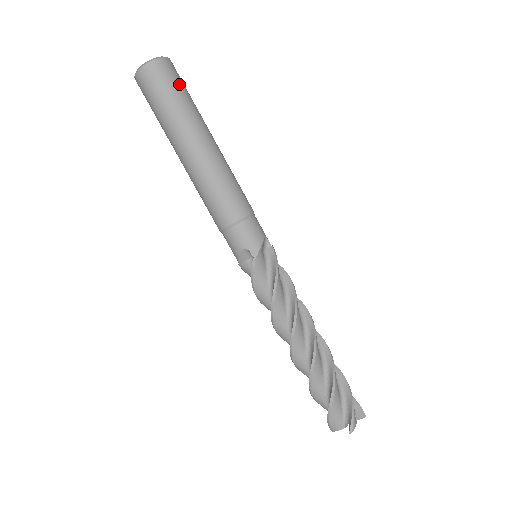
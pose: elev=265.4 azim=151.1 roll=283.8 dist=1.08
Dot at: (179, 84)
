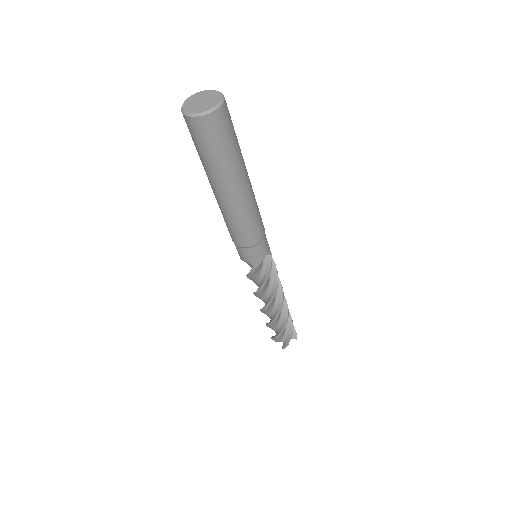
Dot at: (228, 135)
